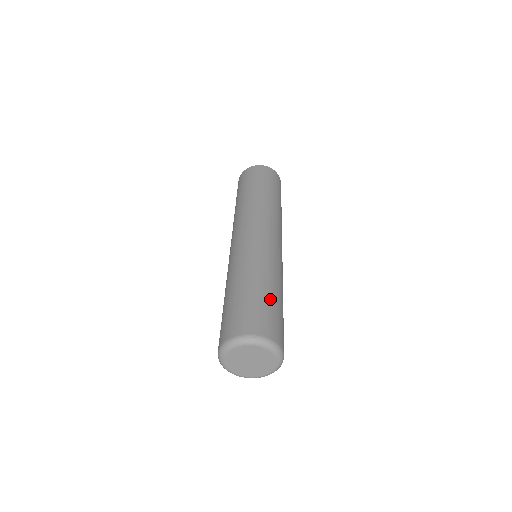
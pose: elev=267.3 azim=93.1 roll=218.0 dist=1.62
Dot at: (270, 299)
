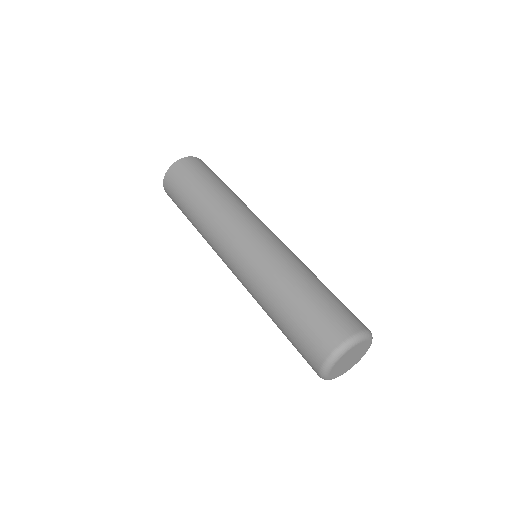
Dot at: (318, 296)
